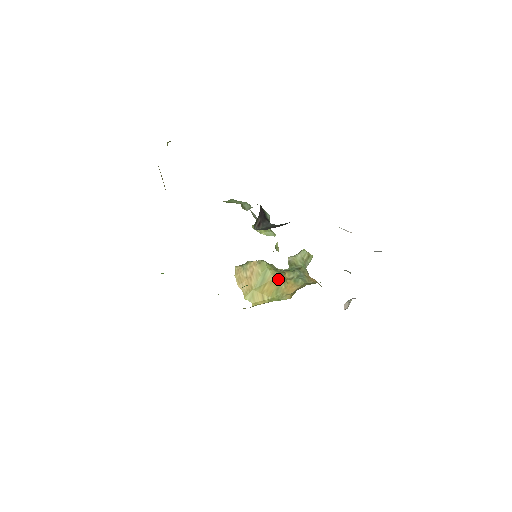
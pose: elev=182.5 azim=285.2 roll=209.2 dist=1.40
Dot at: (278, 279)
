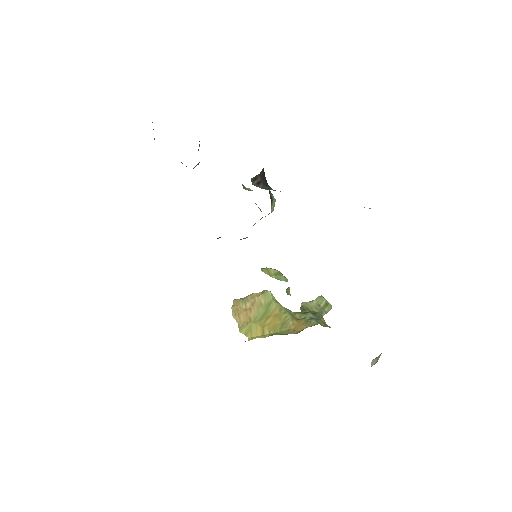
Dot at: (285, 313)
